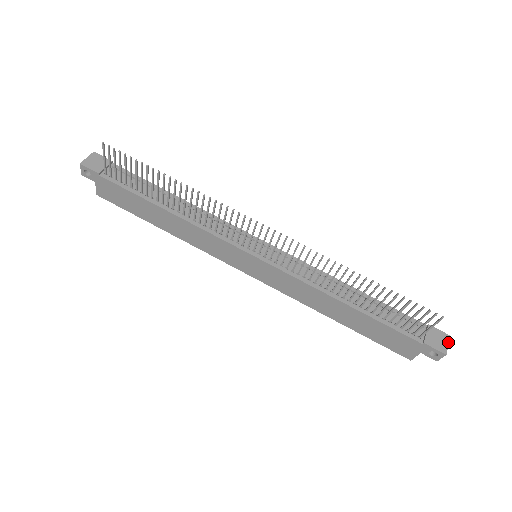
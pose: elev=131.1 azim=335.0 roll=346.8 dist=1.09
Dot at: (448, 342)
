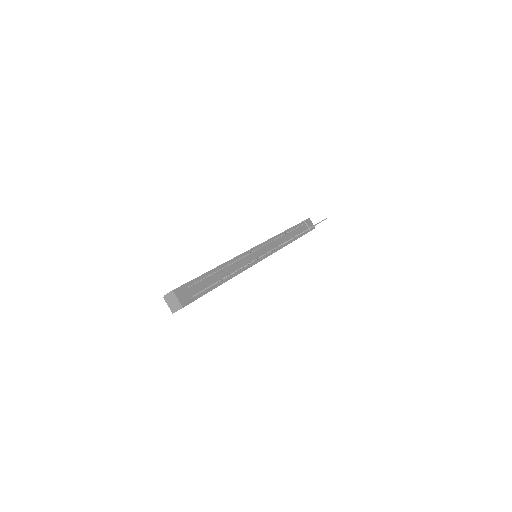
Dot at: occluded
